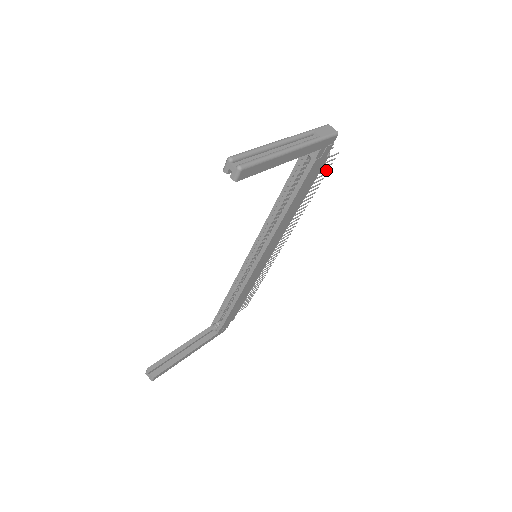
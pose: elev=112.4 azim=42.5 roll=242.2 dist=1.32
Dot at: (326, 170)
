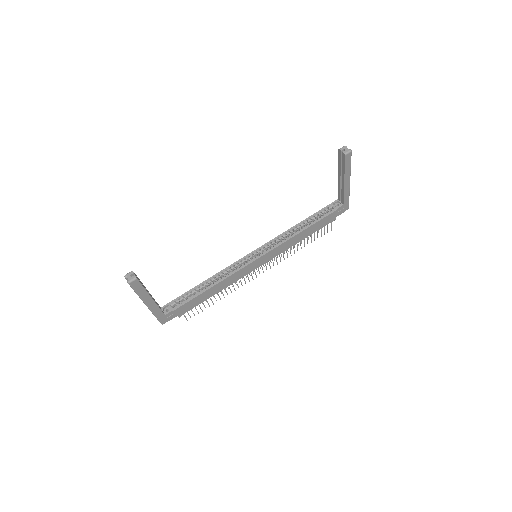
Dot at: (321, 234)
